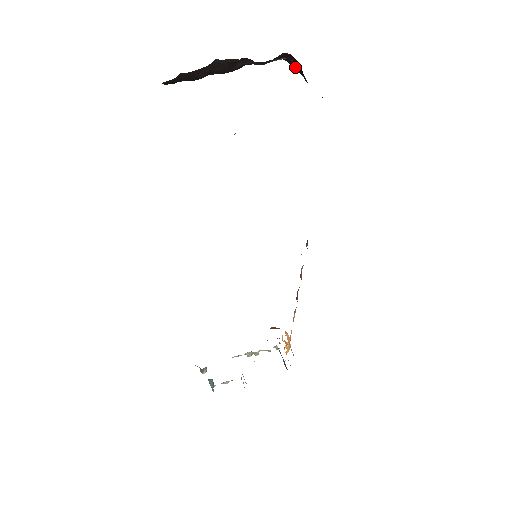
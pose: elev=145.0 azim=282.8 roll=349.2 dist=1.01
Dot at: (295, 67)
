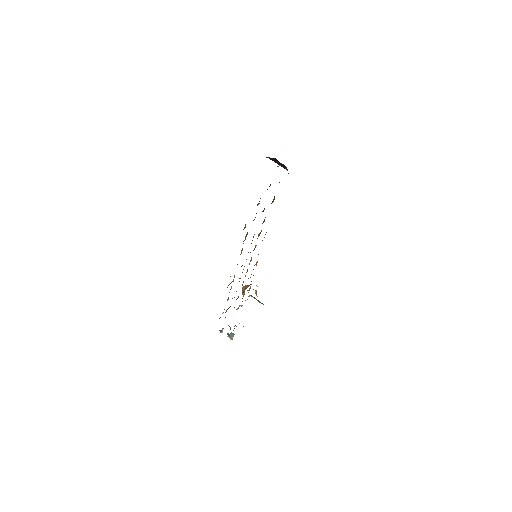
Dot at: (270, 159)
